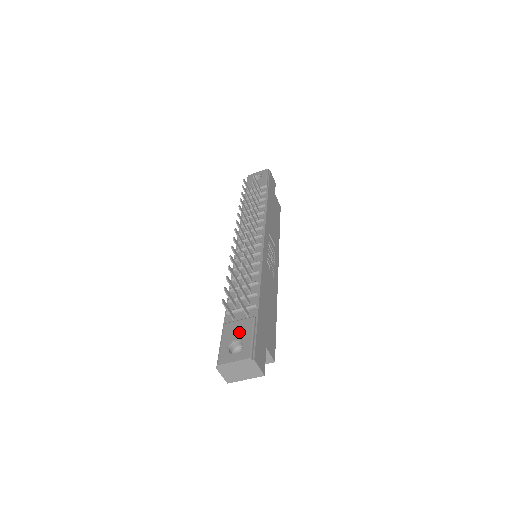
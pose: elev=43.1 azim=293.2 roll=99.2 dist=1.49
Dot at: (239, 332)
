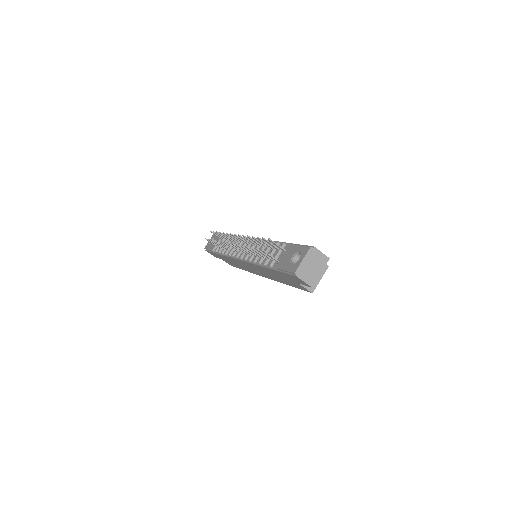
Dot at: (289, 255)
